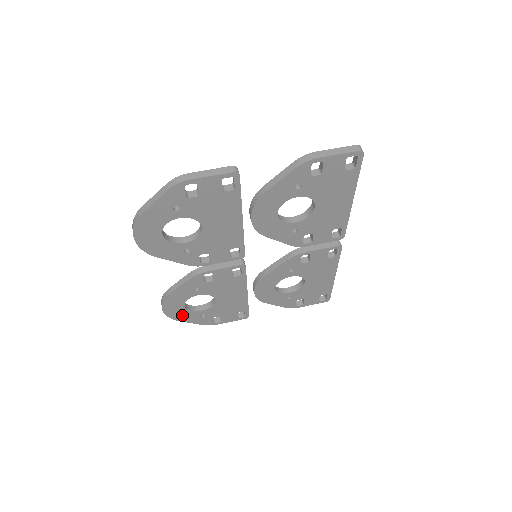
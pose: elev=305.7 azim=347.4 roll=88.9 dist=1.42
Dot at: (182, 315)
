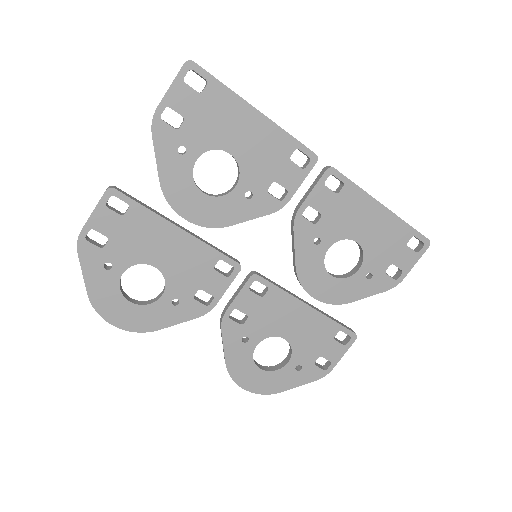
Dot at: (274, 382)
